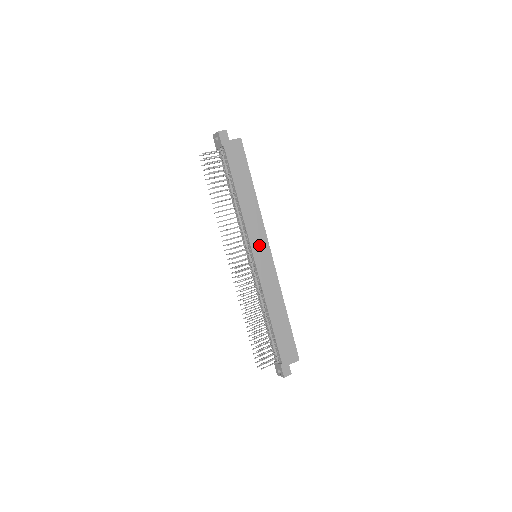
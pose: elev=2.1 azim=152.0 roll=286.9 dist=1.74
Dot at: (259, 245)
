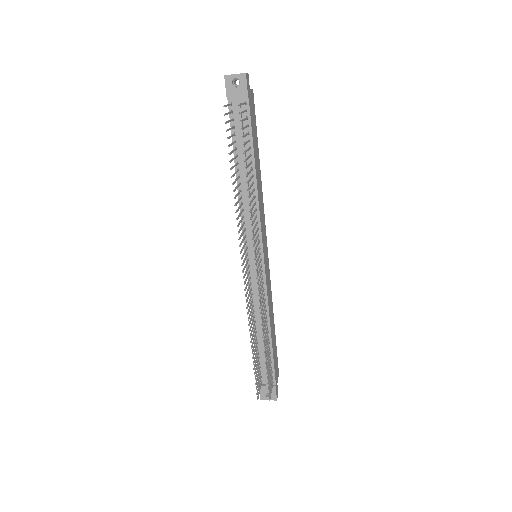
Dot at: (264, 241)
